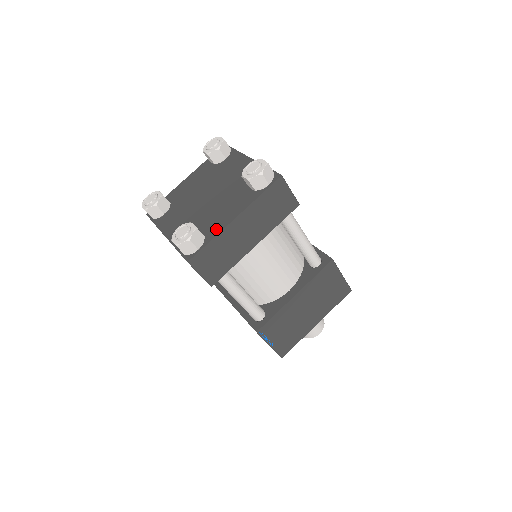
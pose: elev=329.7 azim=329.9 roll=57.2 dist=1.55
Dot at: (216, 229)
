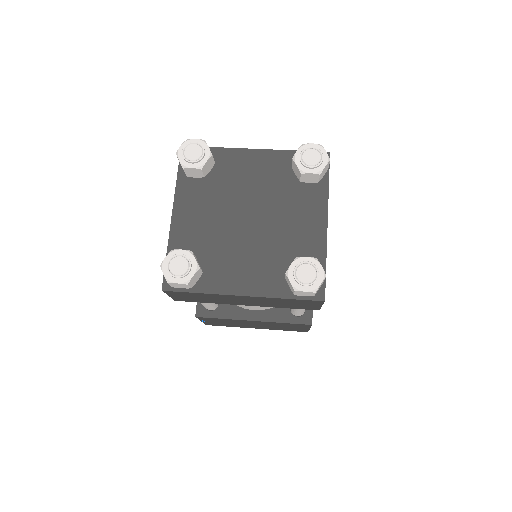
Dot at: (317, 247)
